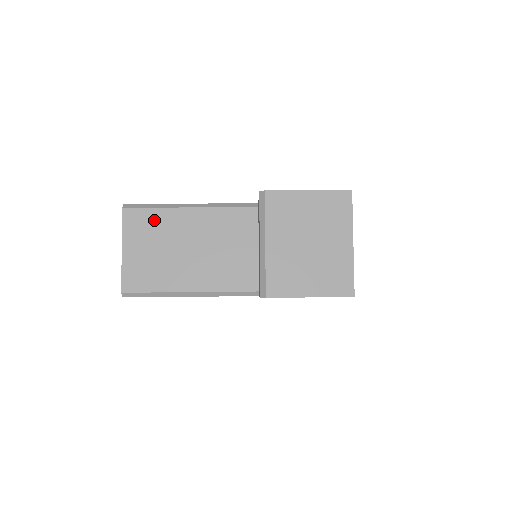
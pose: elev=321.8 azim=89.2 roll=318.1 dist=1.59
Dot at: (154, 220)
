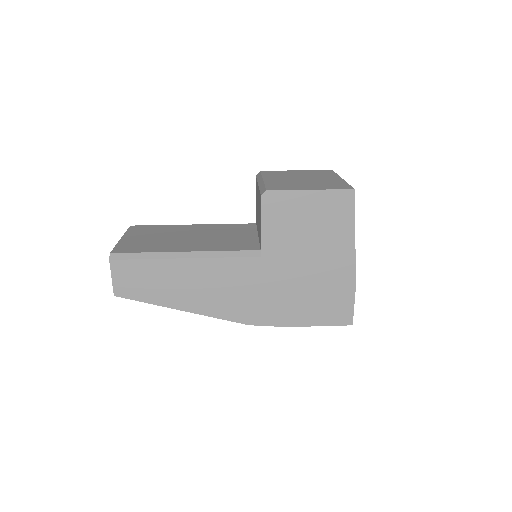
Dot at: (158, 228)
